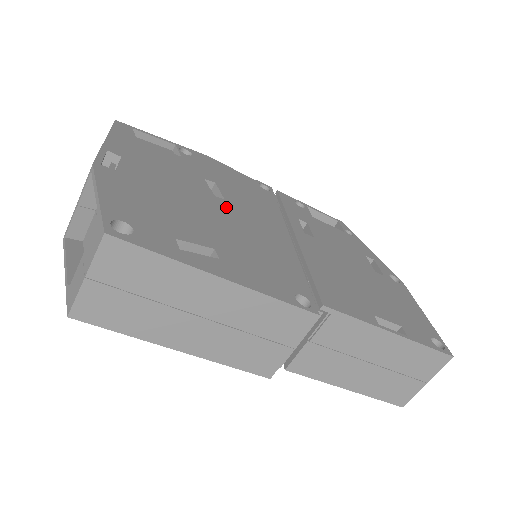
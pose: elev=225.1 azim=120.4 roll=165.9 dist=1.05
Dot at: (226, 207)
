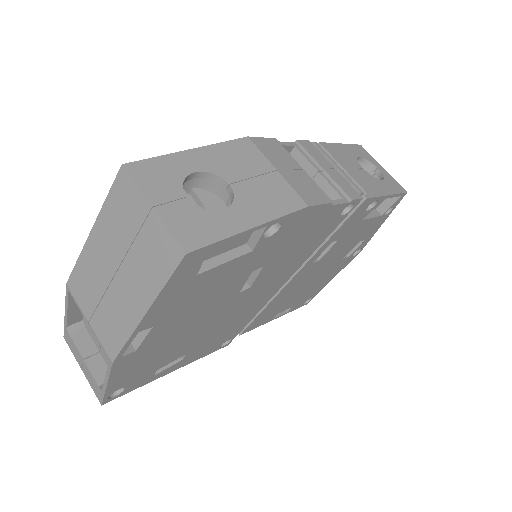
Dot at: (241, 299)
